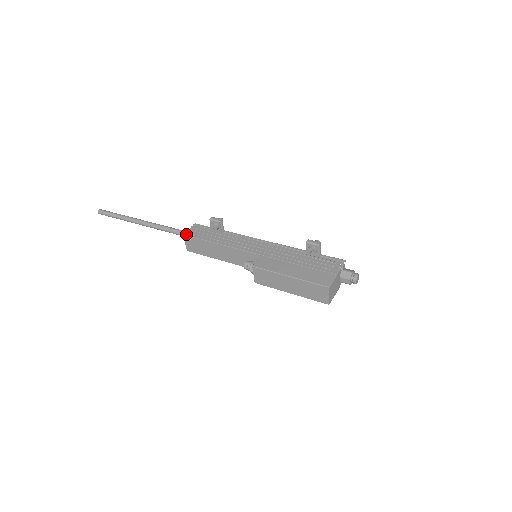
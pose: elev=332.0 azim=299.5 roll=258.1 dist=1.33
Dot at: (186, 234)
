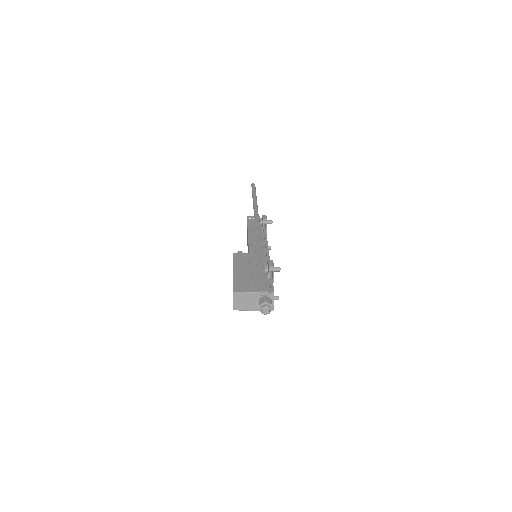
Dot at: (248, 217)
